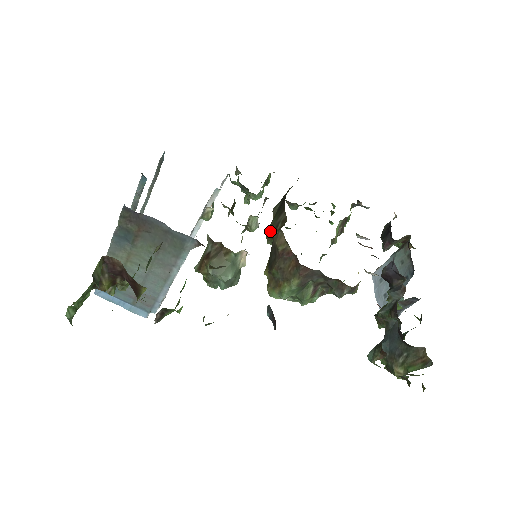
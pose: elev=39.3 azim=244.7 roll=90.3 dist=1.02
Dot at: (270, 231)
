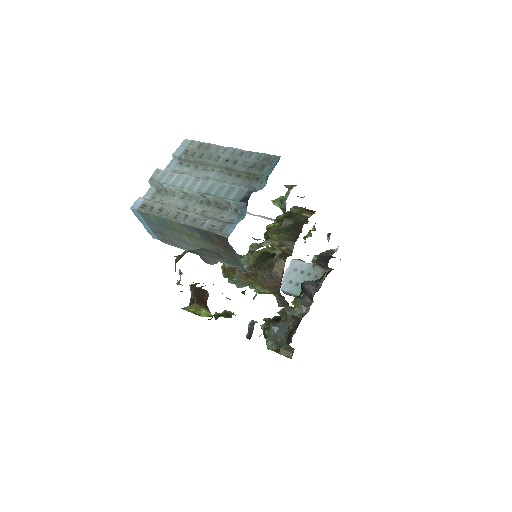
Dot at: (274, 241)
